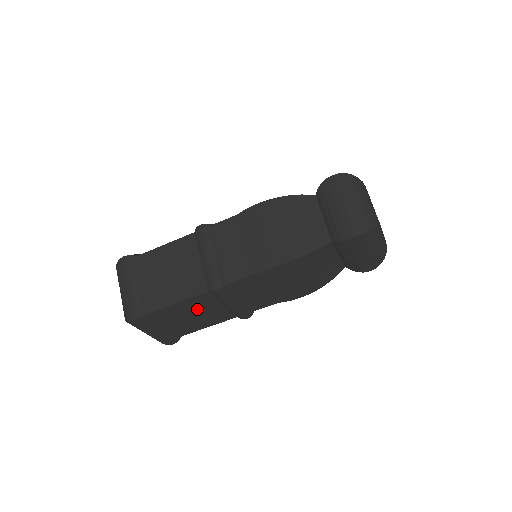
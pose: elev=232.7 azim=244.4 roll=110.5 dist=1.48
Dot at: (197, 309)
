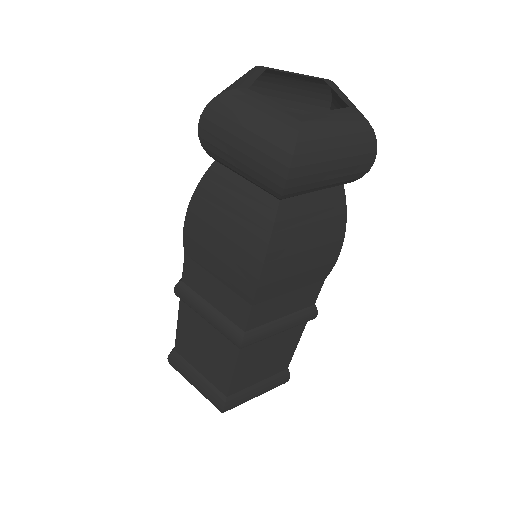
Dot at: (198, 336)
